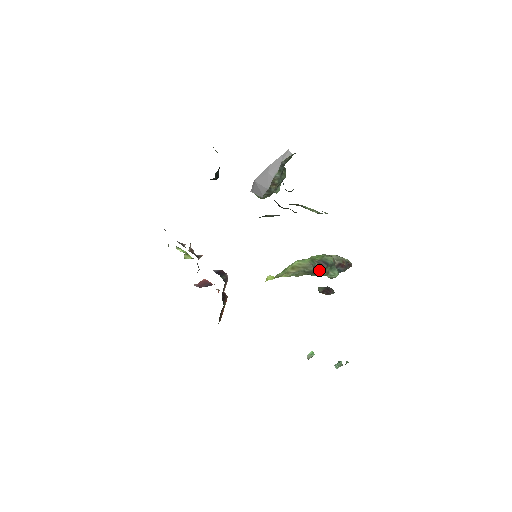
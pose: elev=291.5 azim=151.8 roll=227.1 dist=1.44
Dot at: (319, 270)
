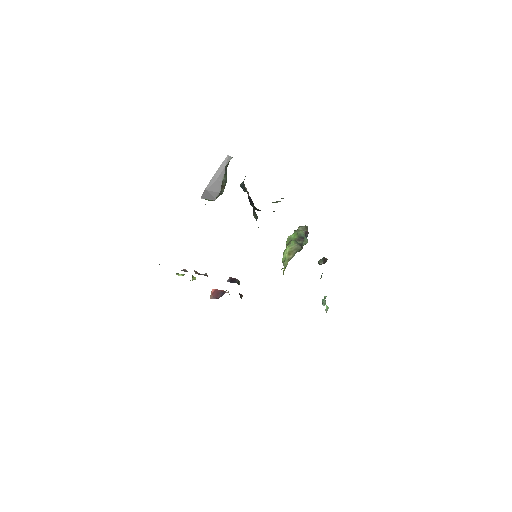
Dot at: occluded
